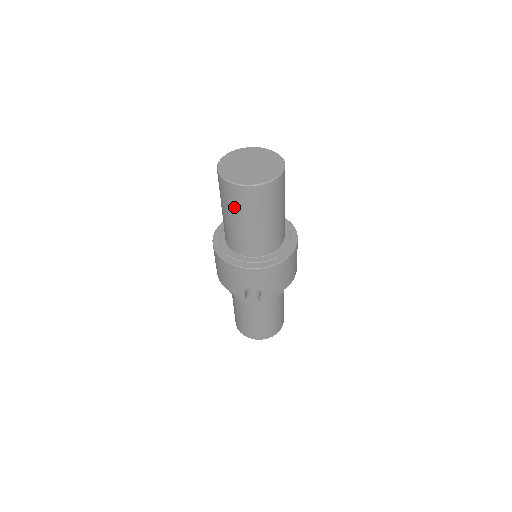
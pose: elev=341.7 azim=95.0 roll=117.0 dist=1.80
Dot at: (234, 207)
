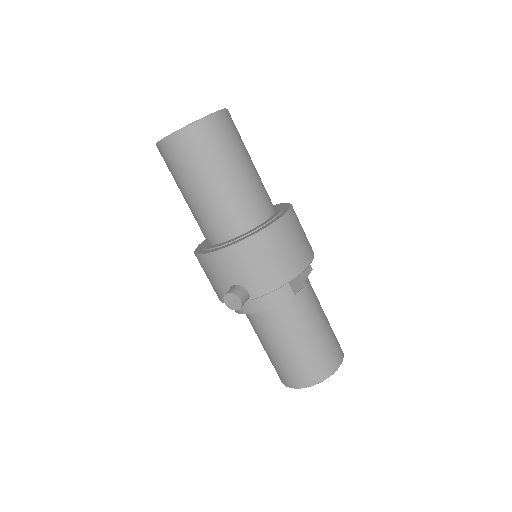
Dot at: (175, 175)
